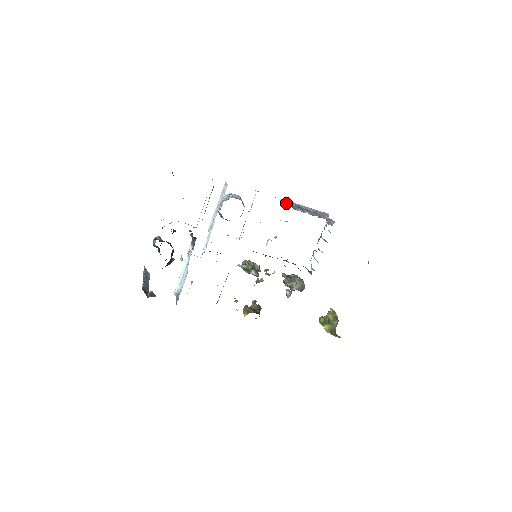
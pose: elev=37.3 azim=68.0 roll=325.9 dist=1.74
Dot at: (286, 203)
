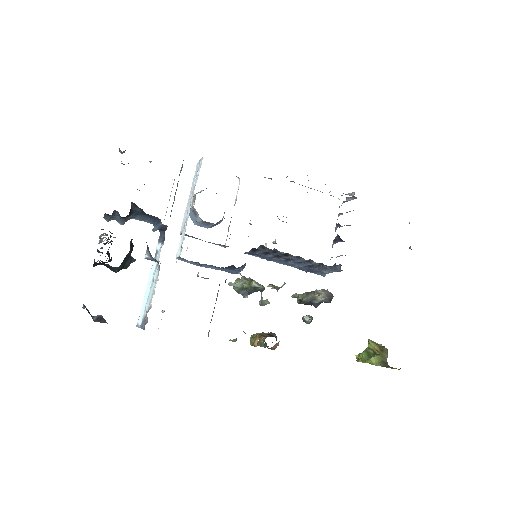
Dot at: occluded
